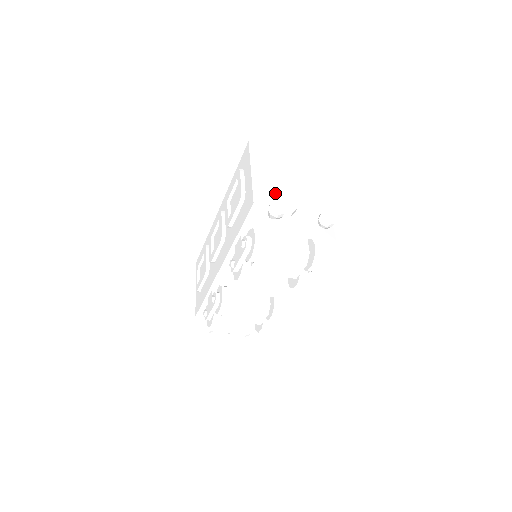
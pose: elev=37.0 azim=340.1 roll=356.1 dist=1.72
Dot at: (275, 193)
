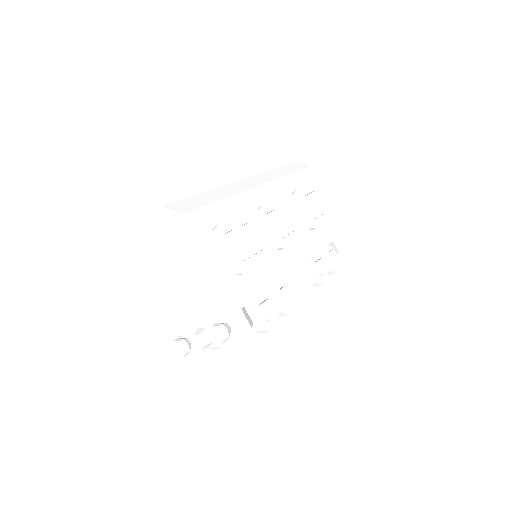
Dot at: (173, 315)
